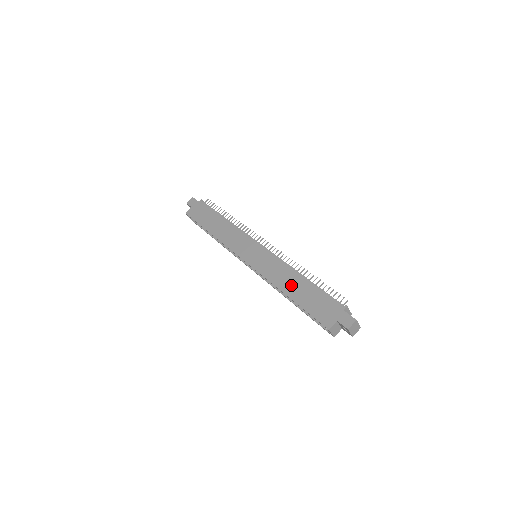
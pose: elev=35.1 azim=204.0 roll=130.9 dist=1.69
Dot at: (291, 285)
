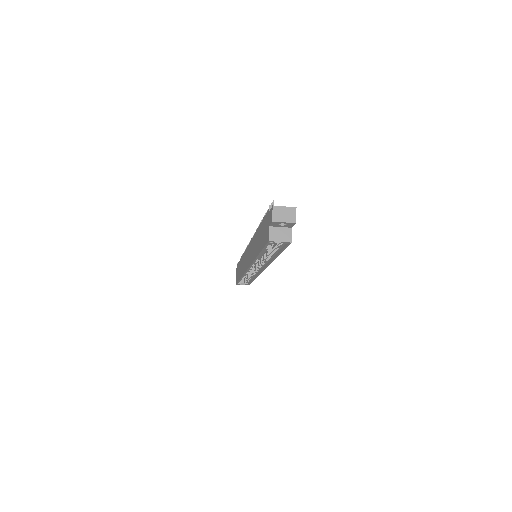
Dot at: (257, 245)
